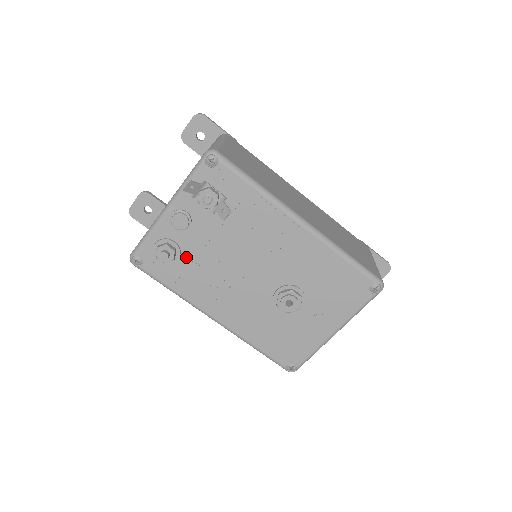
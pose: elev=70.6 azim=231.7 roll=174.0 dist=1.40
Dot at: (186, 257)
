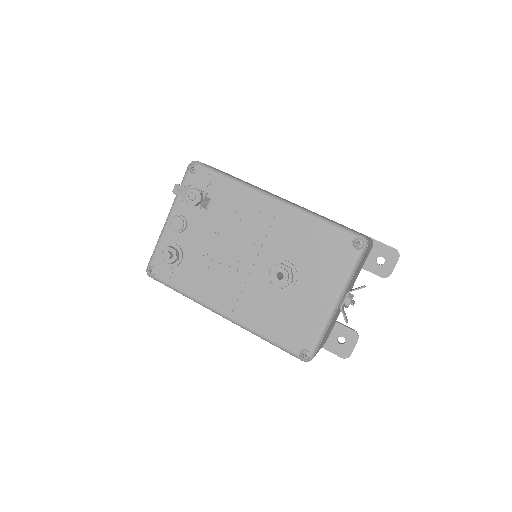
Dot at: (188, 257)
